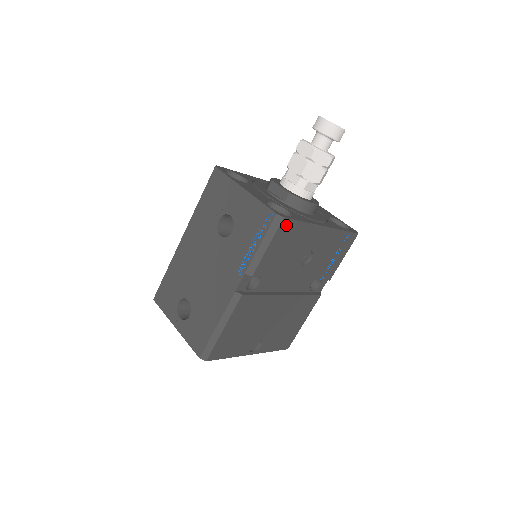
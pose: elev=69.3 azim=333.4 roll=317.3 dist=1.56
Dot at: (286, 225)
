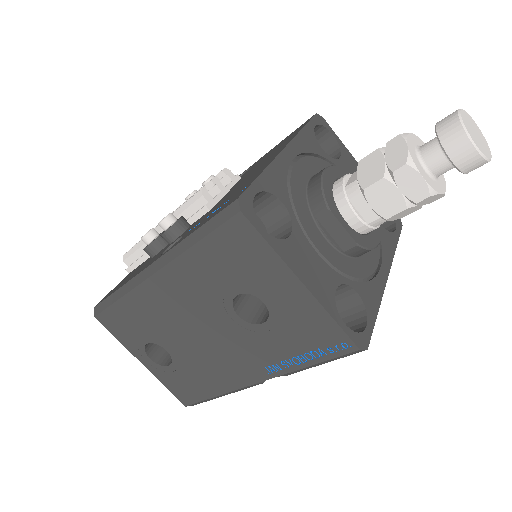
Dot at: occluded
